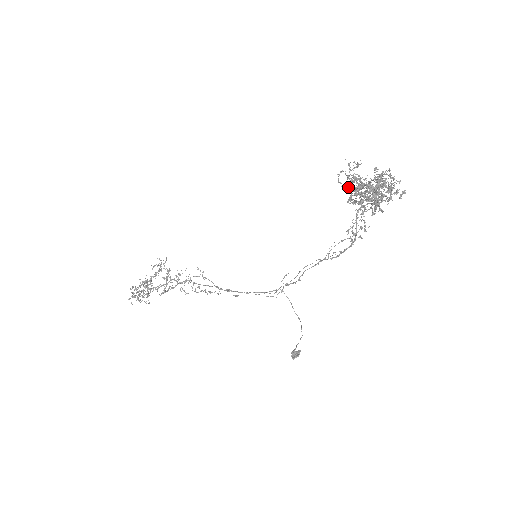
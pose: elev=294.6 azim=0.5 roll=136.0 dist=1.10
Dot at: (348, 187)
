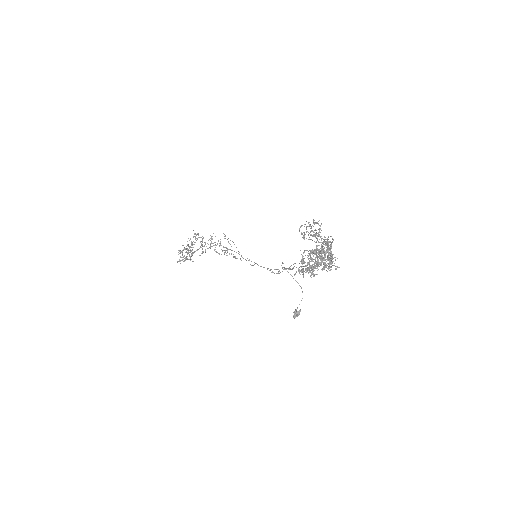
Dot at: occluded
